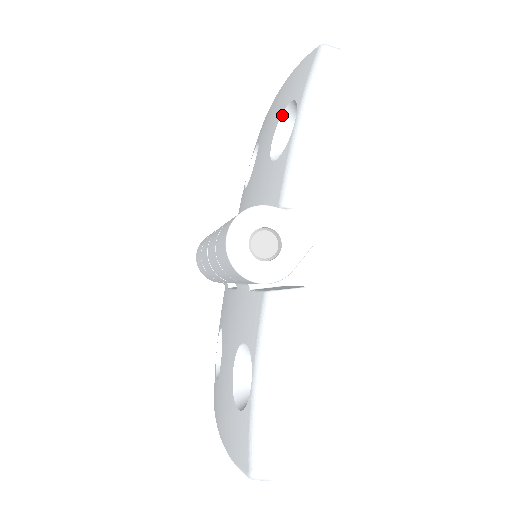
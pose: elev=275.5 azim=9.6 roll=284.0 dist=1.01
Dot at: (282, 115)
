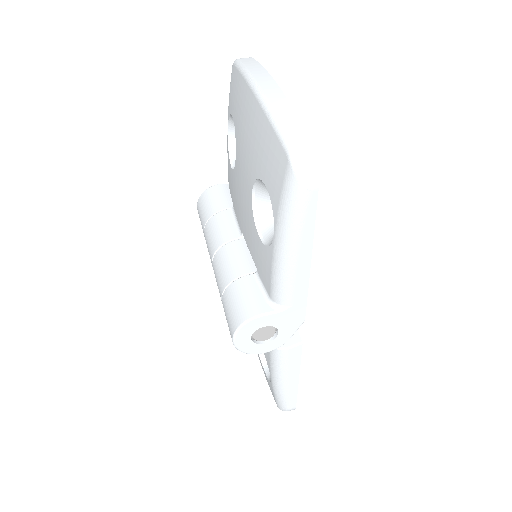
Dot at: (258, 179)
